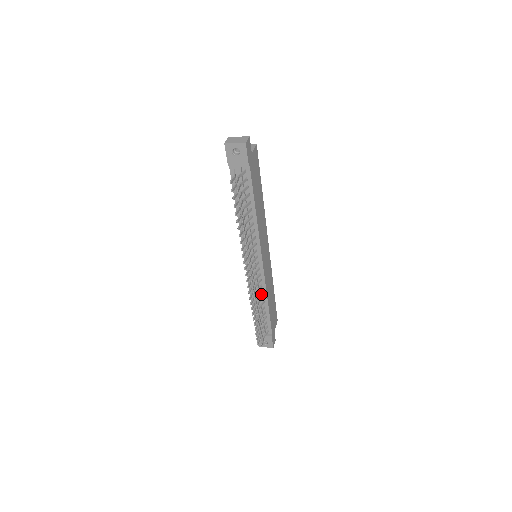
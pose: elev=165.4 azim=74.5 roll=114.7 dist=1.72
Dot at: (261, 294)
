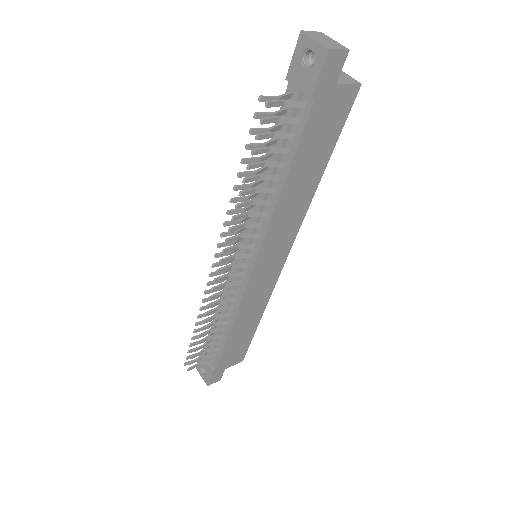
Dot at: (230, 310)
